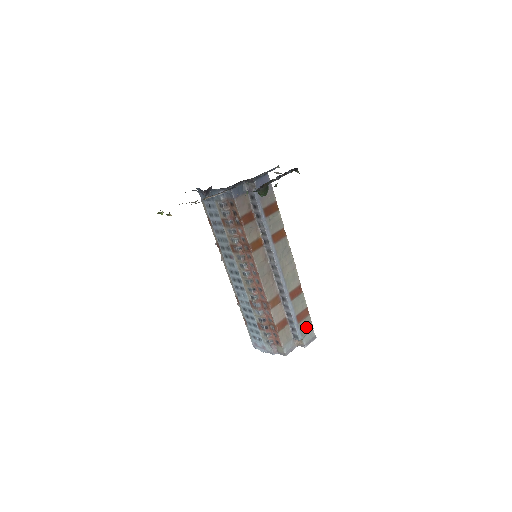
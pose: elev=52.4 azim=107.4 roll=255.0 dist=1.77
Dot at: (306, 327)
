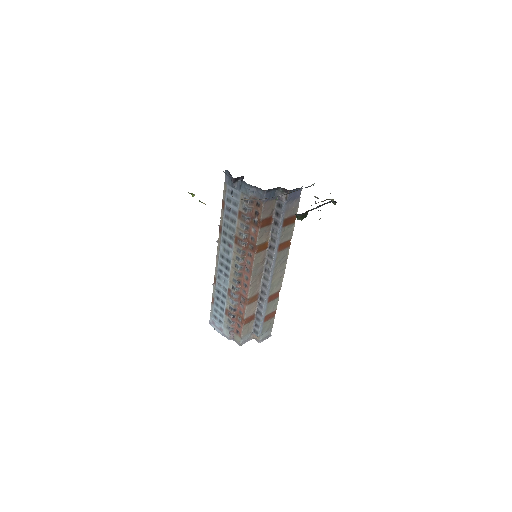
Dot at: (268, 326)
